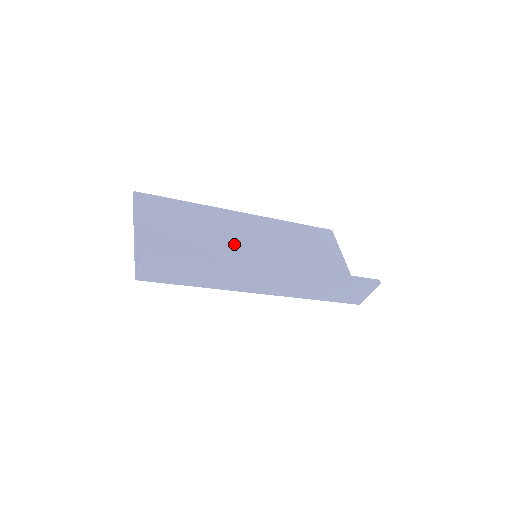
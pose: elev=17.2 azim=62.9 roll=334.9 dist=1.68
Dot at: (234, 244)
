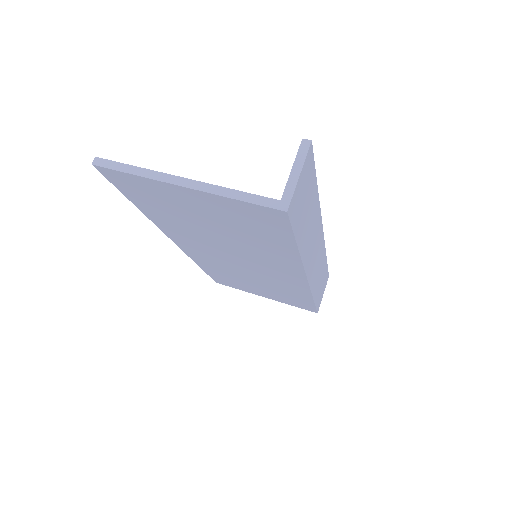
Dot at: occluded
